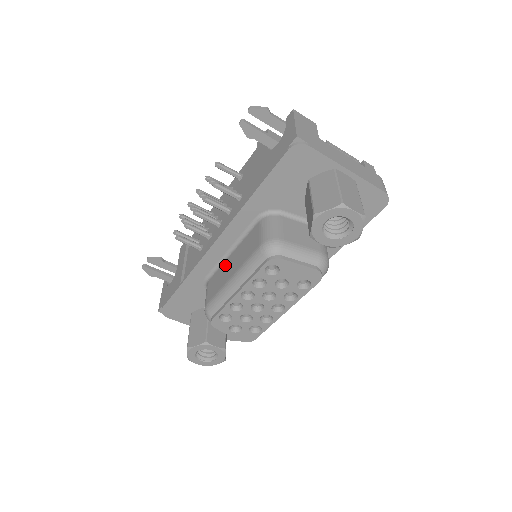
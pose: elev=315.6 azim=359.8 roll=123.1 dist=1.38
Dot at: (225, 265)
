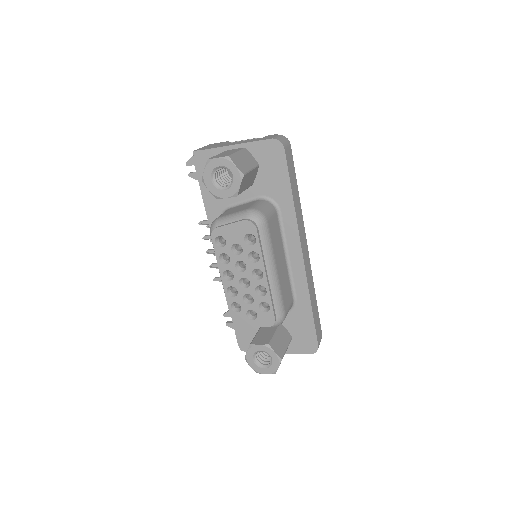
Dot at: occluded
